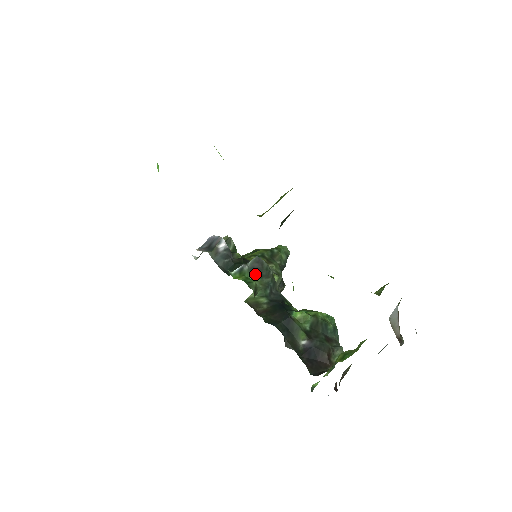
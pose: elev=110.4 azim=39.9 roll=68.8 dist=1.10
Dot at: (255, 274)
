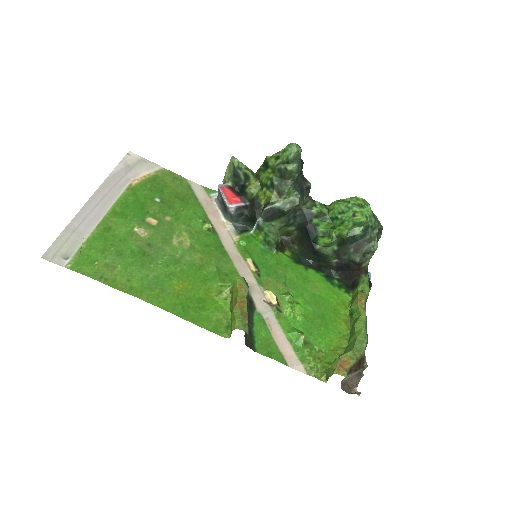
Dot at: (272, 219)
